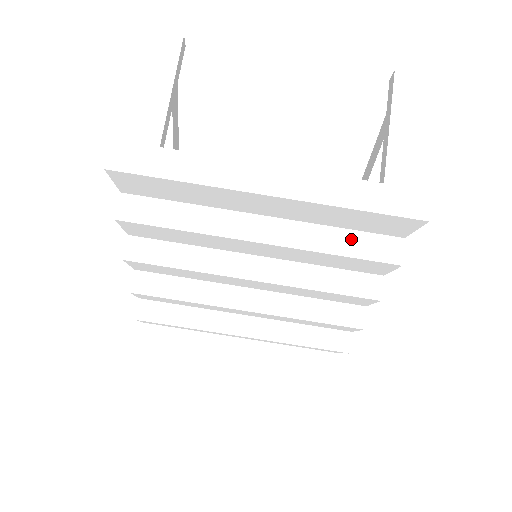
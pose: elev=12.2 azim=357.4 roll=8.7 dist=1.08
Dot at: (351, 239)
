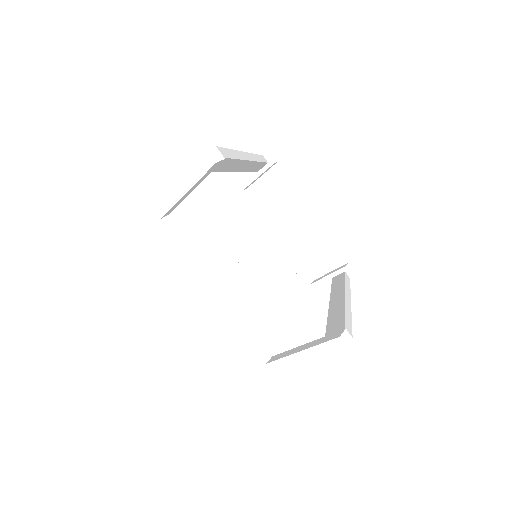
Dot at: occluded
